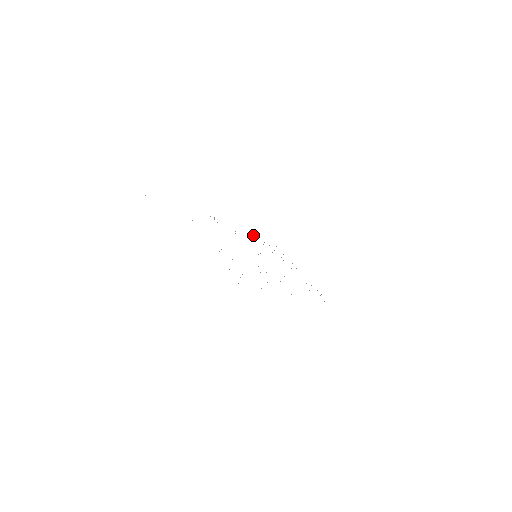
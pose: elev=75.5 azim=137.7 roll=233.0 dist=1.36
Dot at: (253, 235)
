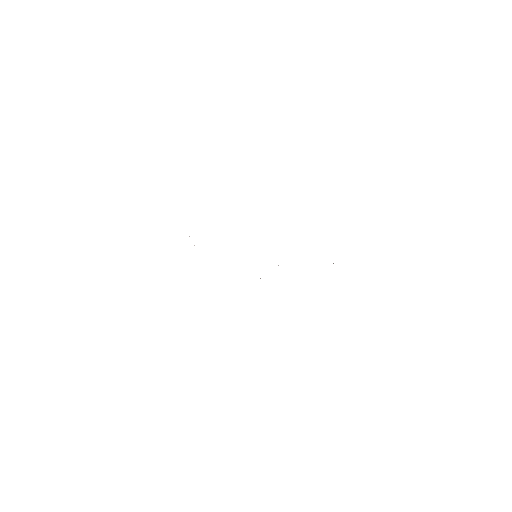
Dot at: occluded
